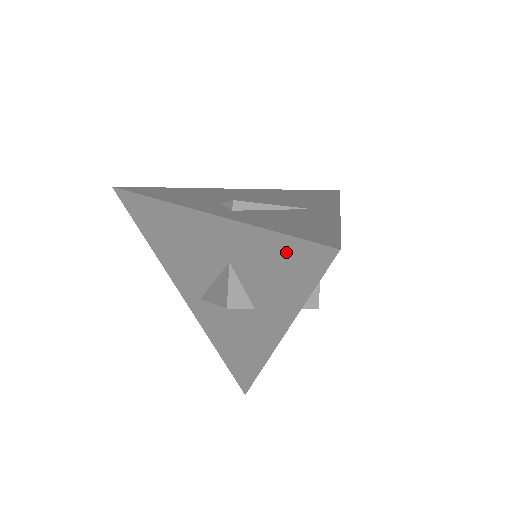
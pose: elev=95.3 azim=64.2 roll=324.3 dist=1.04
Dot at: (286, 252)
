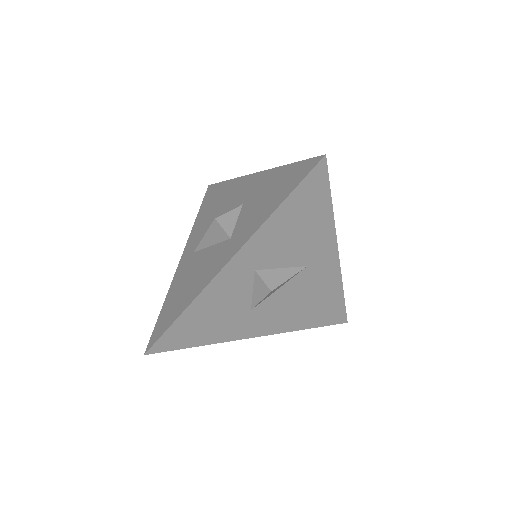
Dot at: (288, 175)
